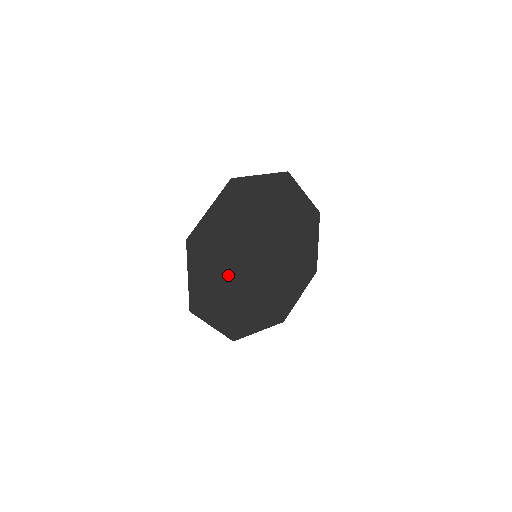
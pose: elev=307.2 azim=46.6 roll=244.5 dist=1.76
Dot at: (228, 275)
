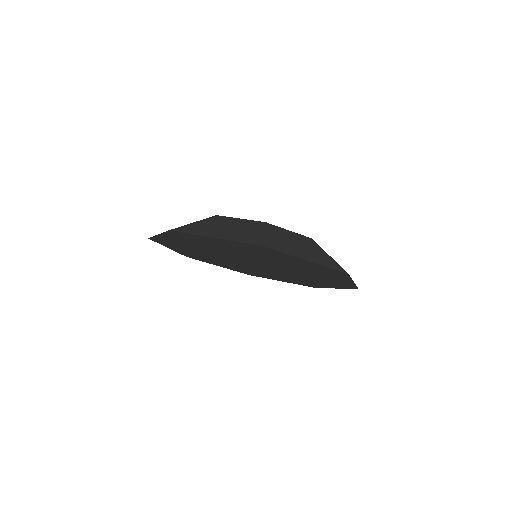
Dot at: (207, 251)
